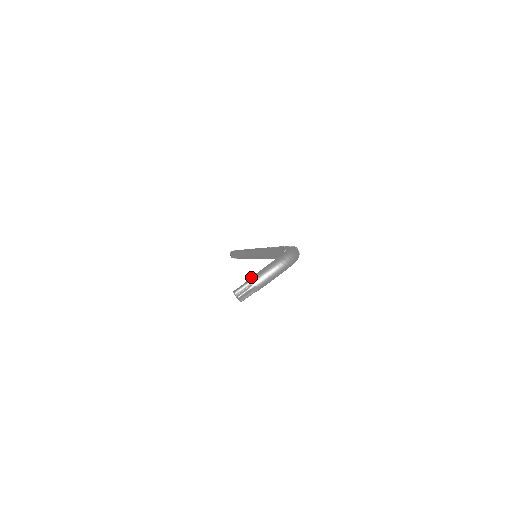
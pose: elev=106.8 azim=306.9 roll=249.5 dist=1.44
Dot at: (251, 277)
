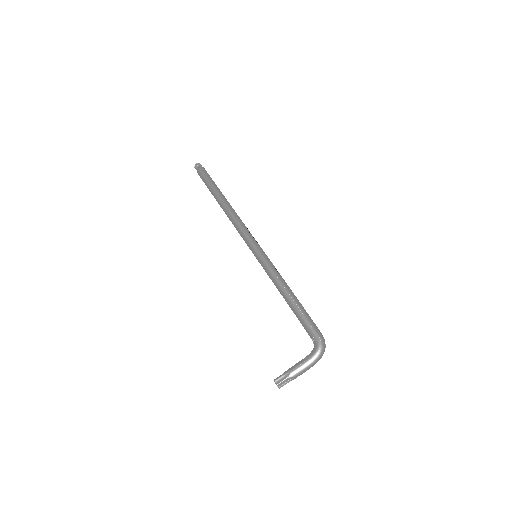
Dot at: (290, 373)
